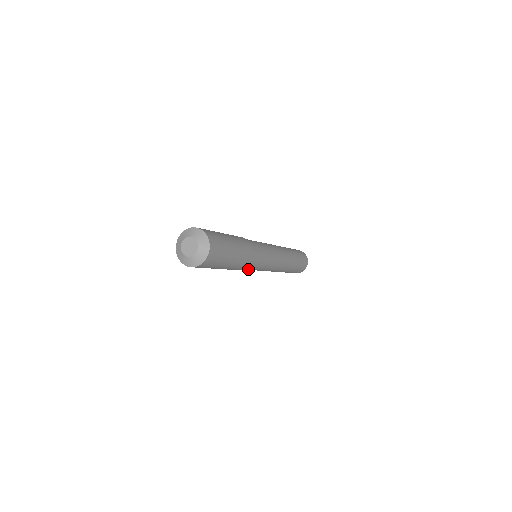
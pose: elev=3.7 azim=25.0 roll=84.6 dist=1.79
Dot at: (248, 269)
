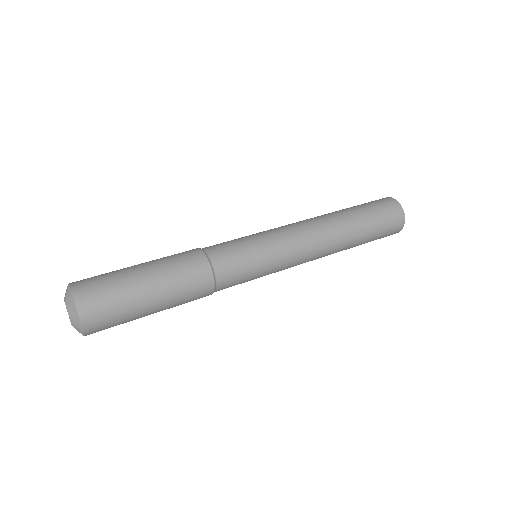
Dot at: occluded
